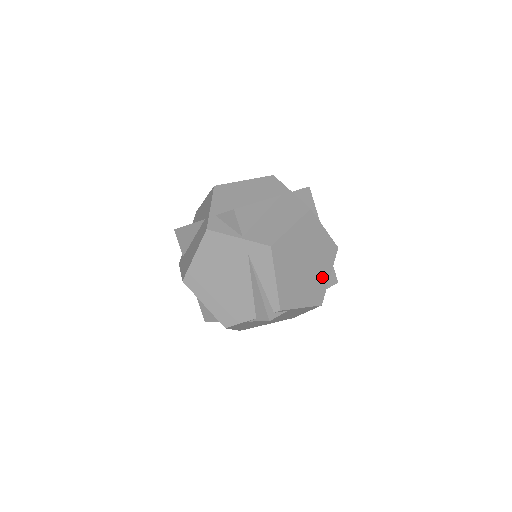
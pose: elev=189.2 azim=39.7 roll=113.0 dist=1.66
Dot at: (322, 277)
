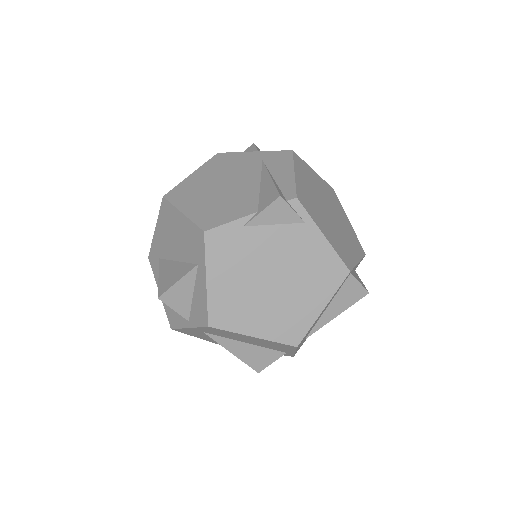
Dot at: (348, 249)
